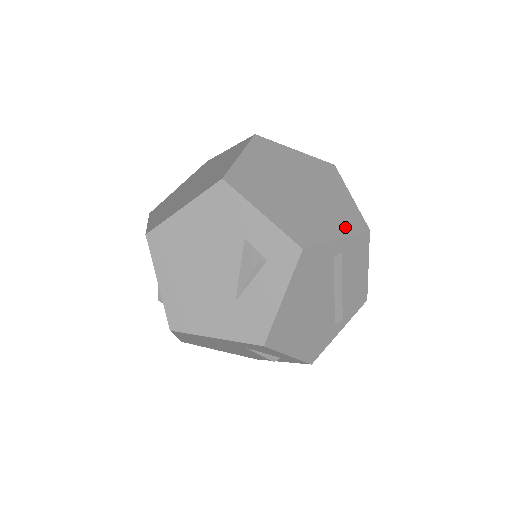
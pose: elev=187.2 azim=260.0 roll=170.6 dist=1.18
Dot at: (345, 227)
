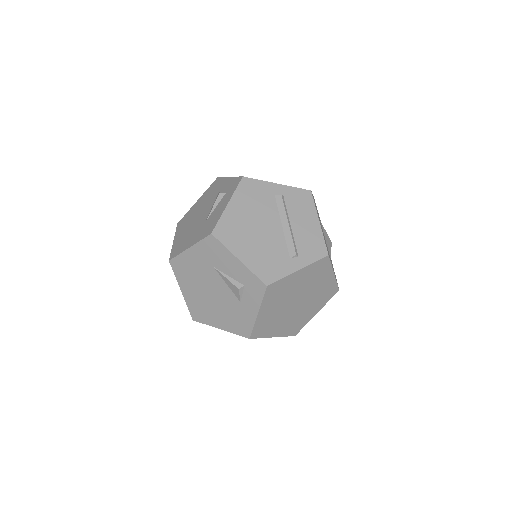
Dot at: occluded
